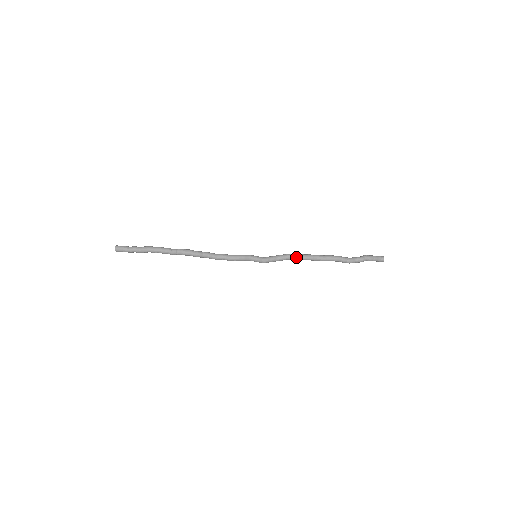
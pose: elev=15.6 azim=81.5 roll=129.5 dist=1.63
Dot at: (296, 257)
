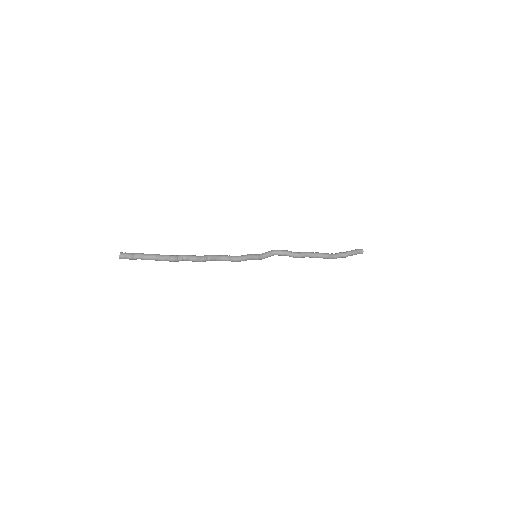
Dot at: (291, 256)
